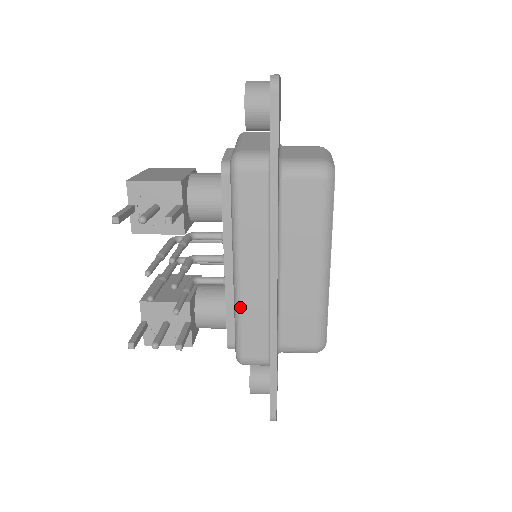
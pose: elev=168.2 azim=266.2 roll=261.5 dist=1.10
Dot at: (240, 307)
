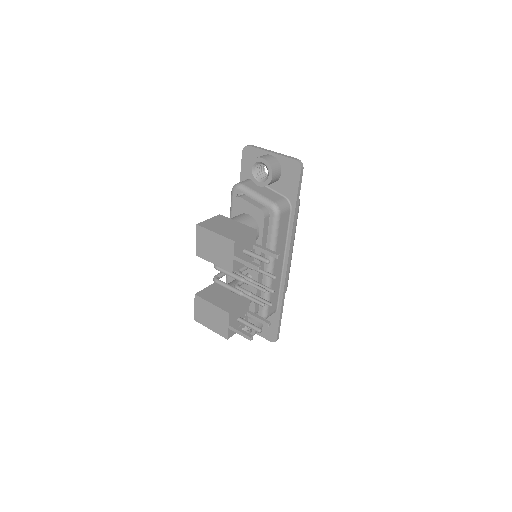
Dot at: (271, 288)
